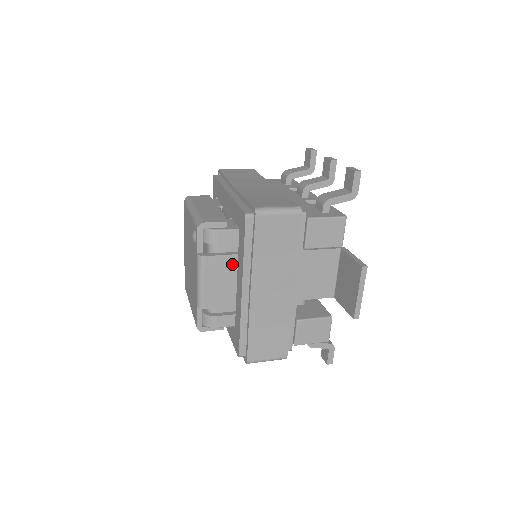
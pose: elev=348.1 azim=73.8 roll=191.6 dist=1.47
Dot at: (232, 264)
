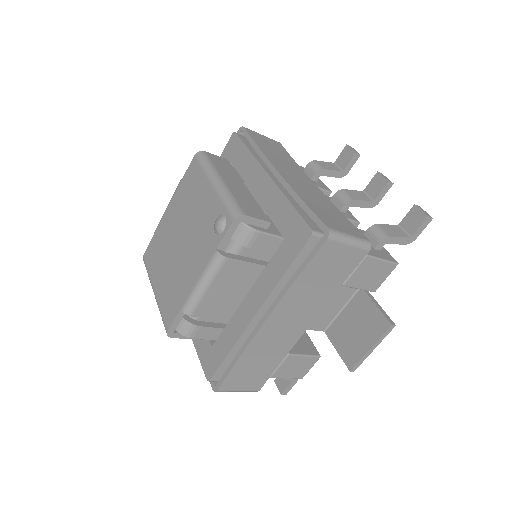
Dot at: (251, 274)
